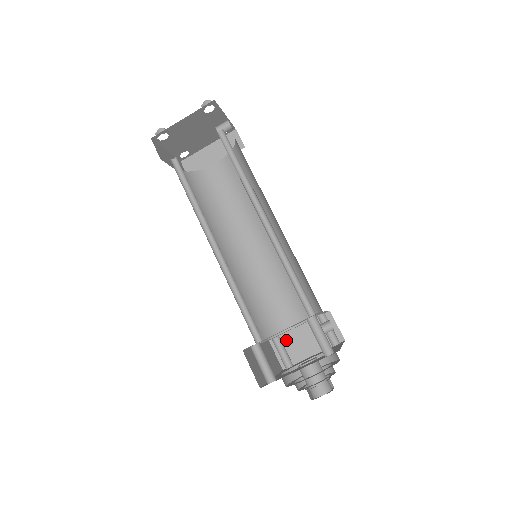
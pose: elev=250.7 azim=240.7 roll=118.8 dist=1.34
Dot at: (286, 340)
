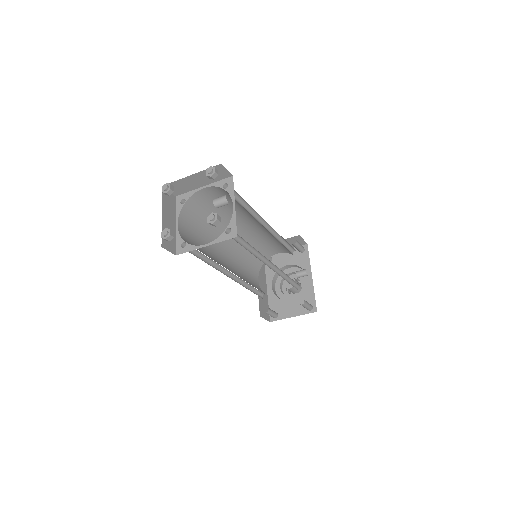
Dot at: occluded
